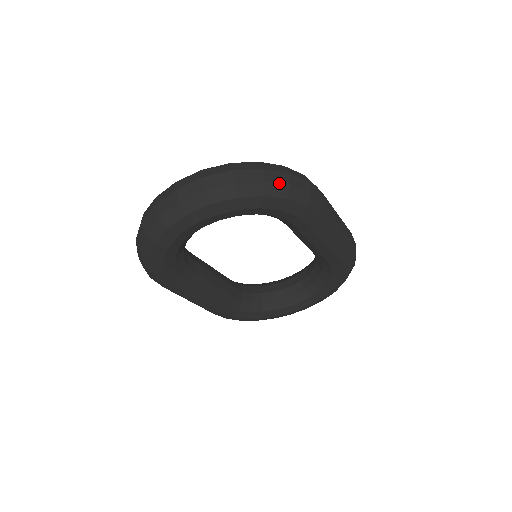
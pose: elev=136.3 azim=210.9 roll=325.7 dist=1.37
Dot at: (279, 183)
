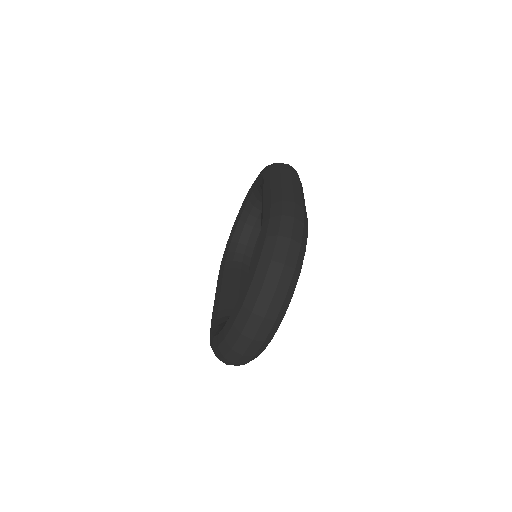
Dot at: (298, 255)
